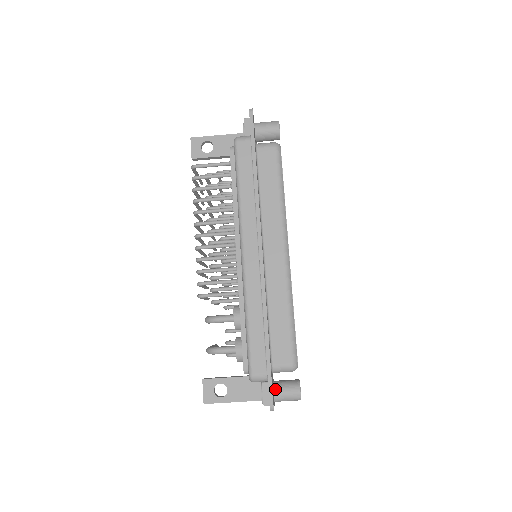
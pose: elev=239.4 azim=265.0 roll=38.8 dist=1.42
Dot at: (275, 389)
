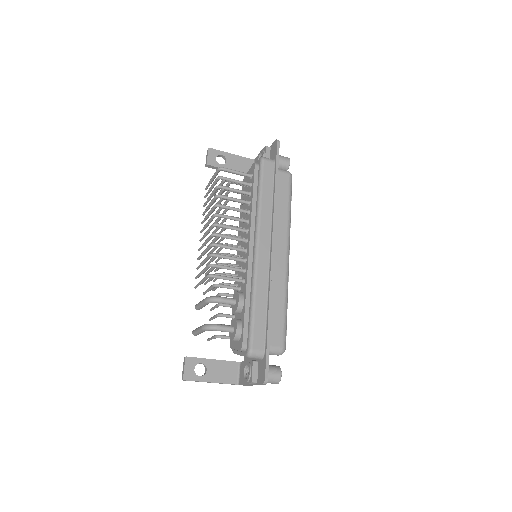
Dot at: occluded
